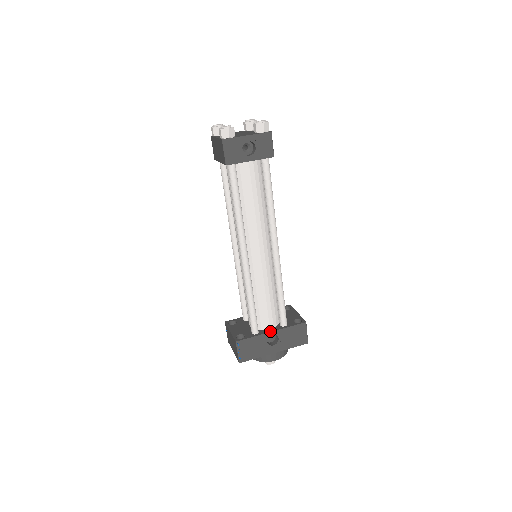
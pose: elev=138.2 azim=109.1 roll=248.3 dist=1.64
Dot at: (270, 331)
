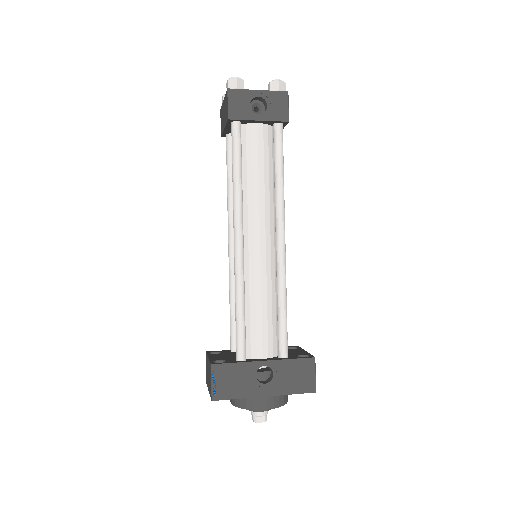
Dot at: (262, 360)
